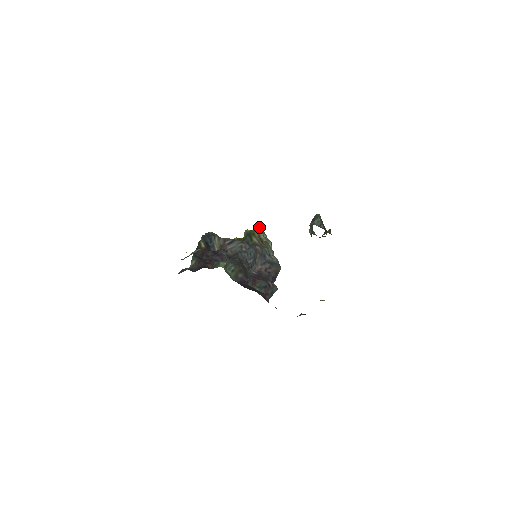
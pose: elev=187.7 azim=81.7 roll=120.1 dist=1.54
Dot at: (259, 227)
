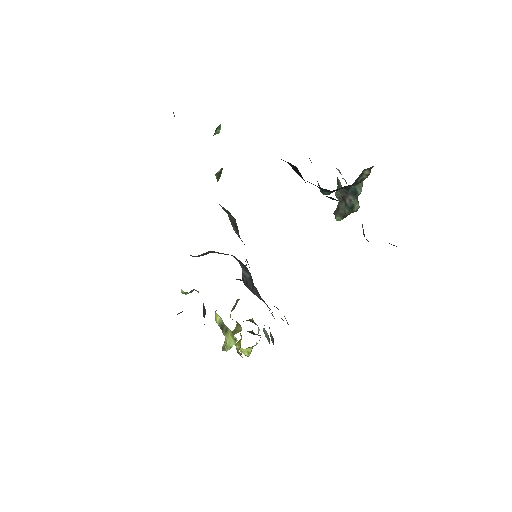
Dot at: occluded
